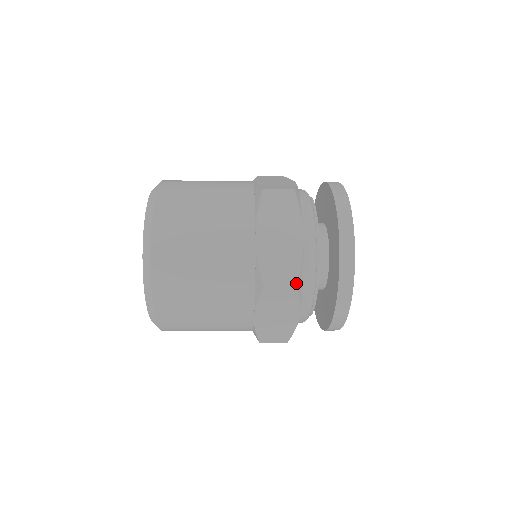
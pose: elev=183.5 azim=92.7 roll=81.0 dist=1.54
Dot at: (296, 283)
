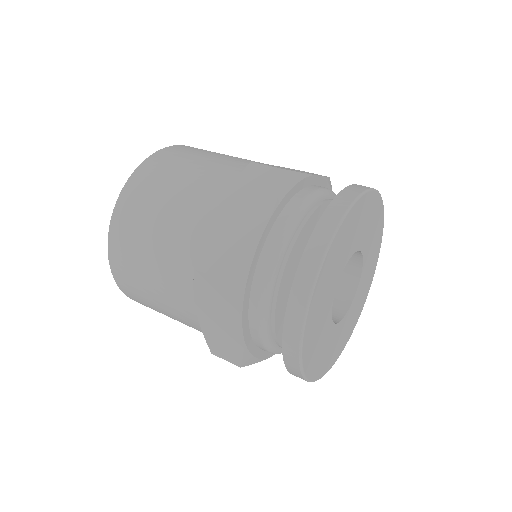
Dot at: (230, 277)
